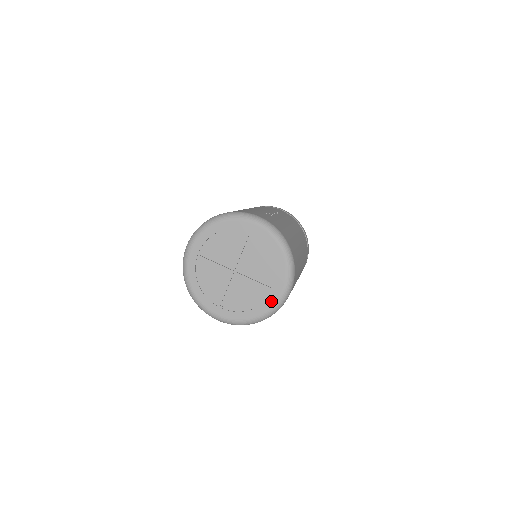
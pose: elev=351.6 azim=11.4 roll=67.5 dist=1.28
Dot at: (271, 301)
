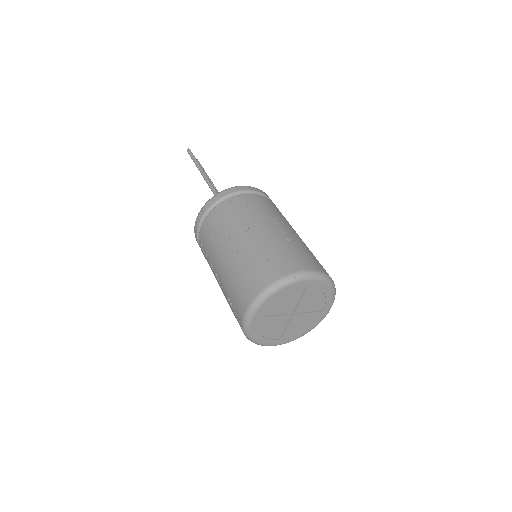
Dot at: (320, 319)
